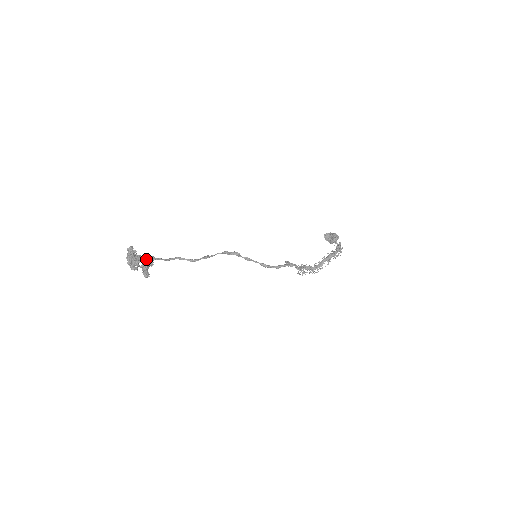
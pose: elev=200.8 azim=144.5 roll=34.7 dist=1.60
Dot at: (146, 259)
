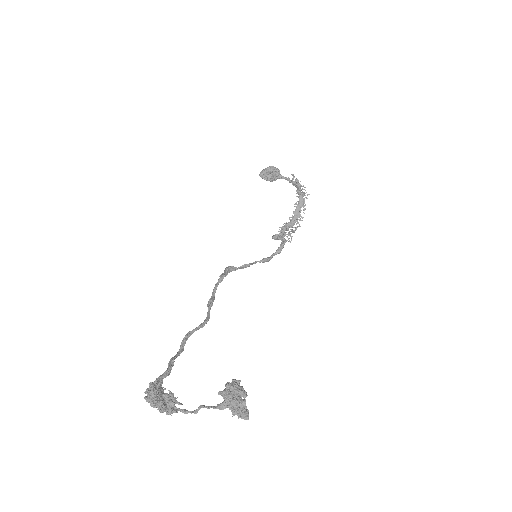
Dot at: (234, 394)
